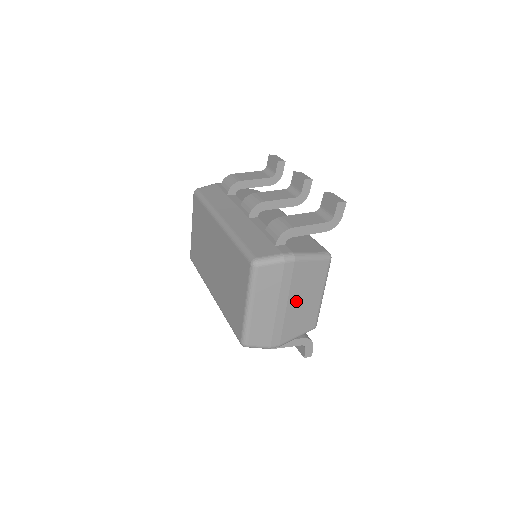
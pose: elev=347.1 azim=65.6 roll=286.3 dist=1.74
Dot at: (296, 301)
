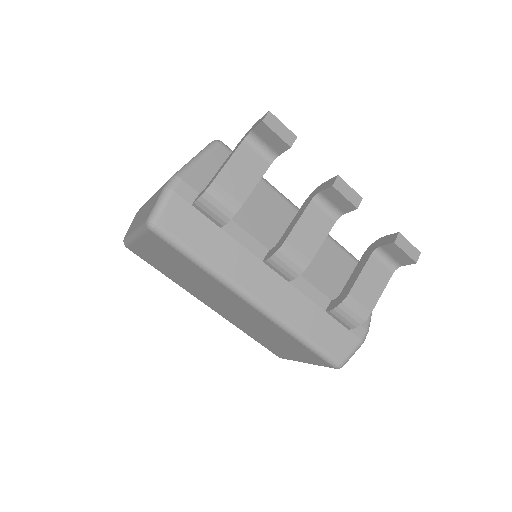
Dot at: occluded
